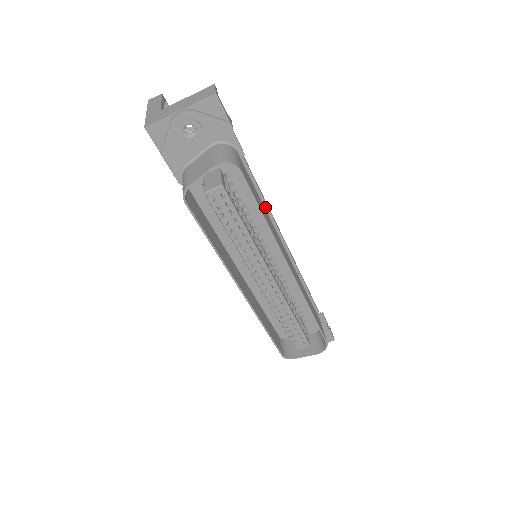
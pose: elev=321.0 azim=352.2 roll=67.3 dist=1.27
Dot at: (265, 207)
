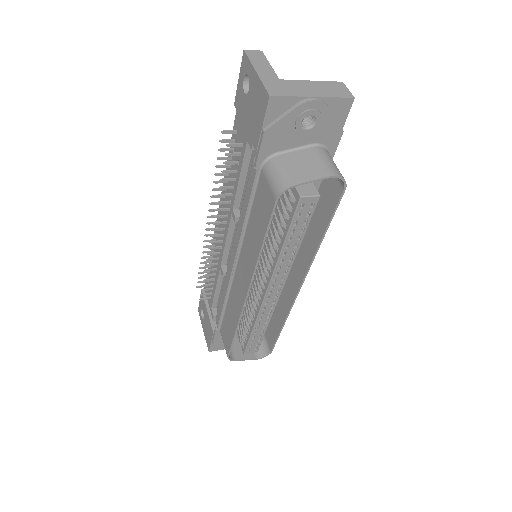
Dot at: occluded
